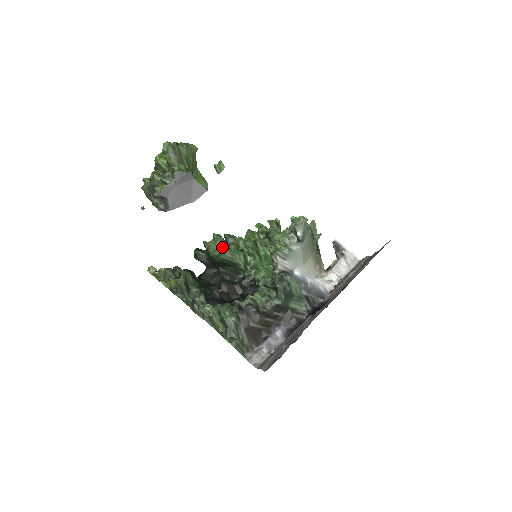
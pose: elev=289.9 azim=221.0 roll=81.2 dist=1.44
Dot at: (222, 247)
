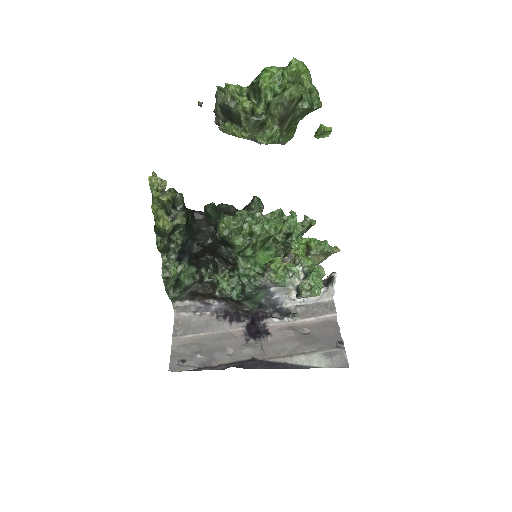
Dot at: (234, 232)
